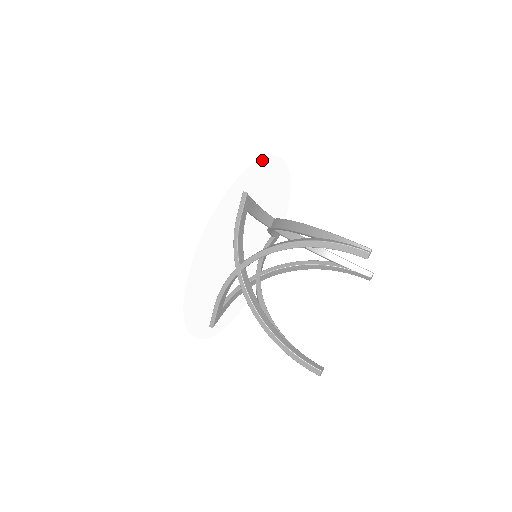
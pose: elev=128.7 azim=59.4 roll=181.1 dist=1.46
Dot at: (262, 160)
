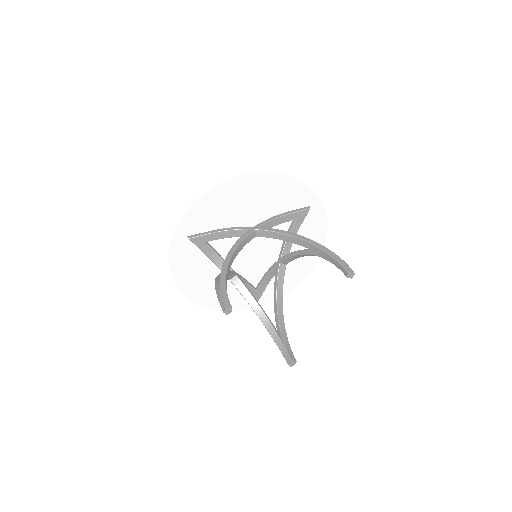
Dot at: occluded
